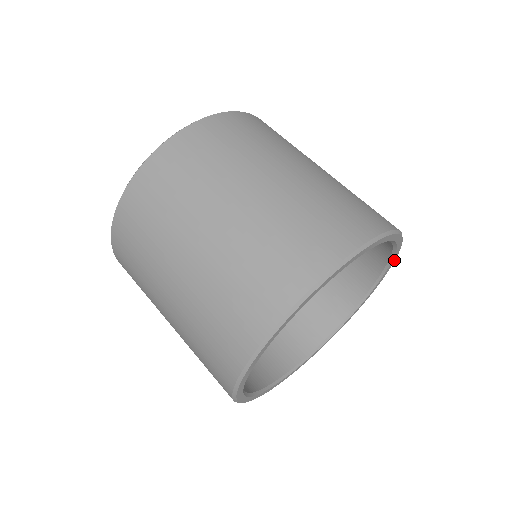
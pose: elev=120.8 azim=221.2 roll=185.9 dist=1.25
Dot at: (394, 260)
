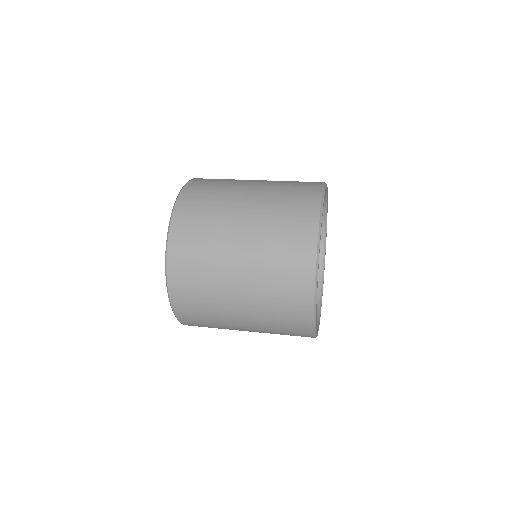
Dot at: (325, 252)
